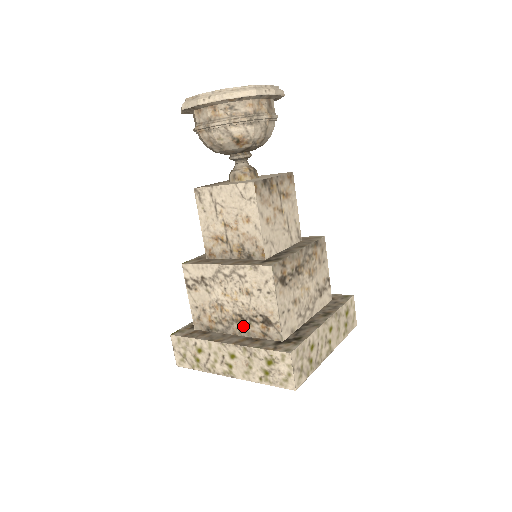
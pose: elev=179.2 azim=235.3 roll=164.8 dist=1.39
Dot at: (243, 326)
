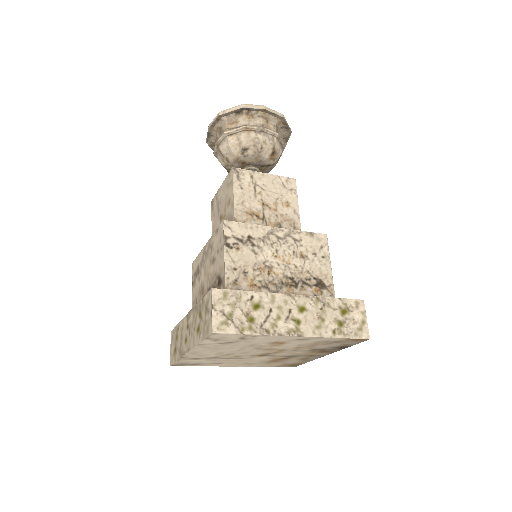
Dot at: (294, 290)
